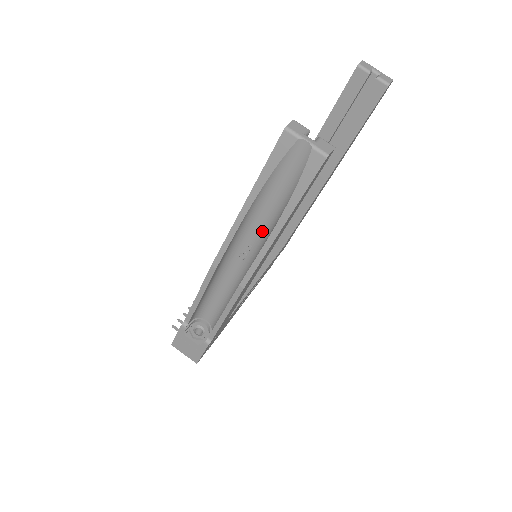
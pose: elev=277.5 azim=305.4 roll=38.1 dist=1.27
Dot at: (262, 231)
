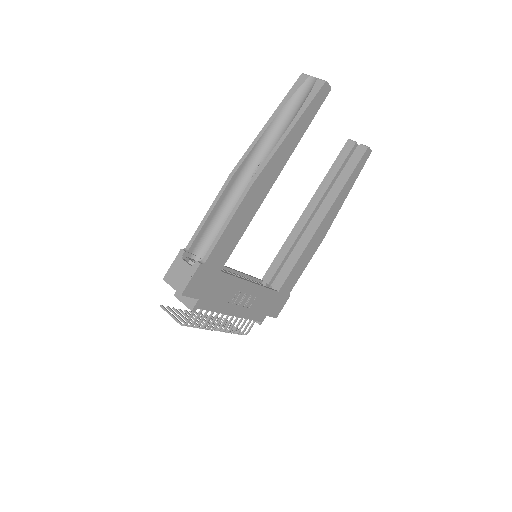
Dot at: occluded
